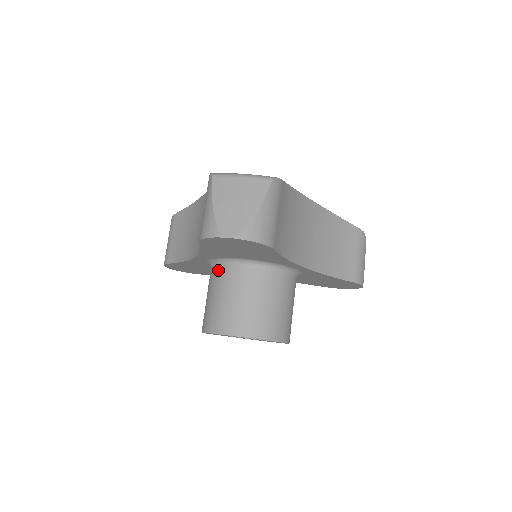
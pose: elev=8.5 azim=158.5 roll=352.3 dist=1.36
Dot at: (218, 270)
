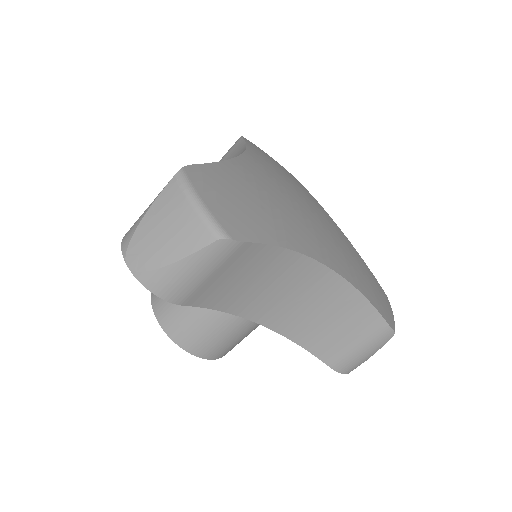
Dot at: occluded
